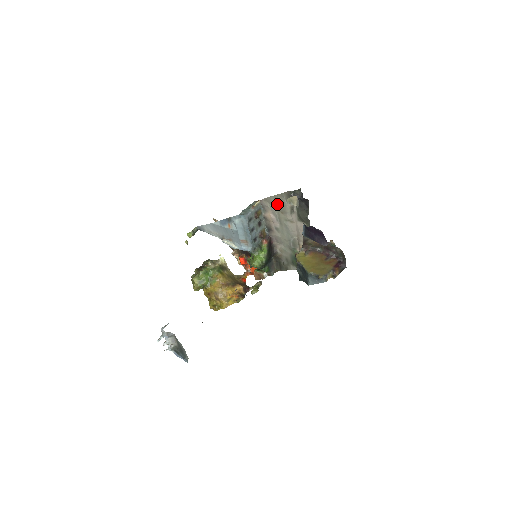
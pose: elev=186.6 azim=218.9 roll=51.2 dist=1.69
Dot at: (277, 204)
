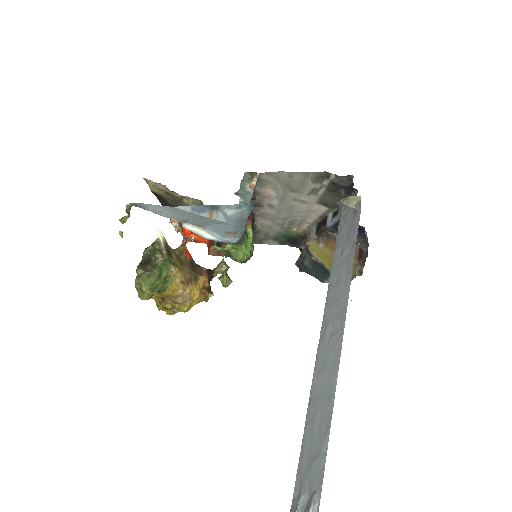
Dot at: (290, 182)
